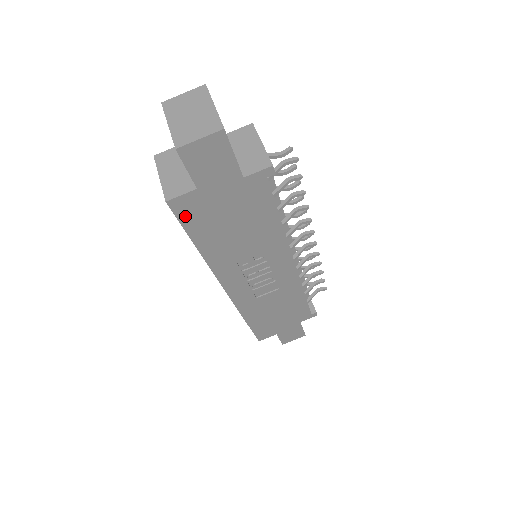
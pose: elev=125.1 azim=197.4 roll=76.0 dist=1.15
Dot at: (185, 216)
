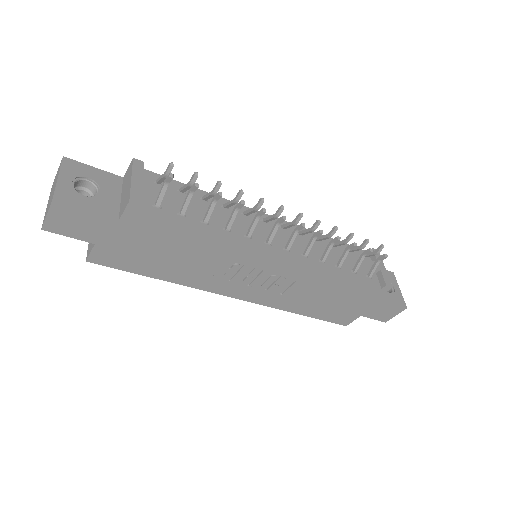
Dot at: (115, 263)
